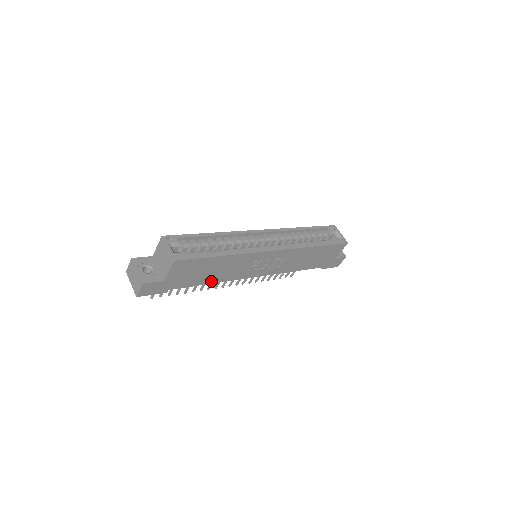
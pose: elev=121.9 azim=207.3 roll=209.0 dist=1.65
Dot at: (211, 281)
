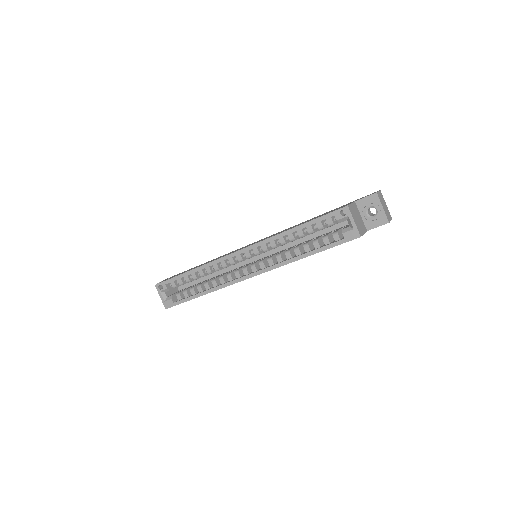
Dot at: occluded
